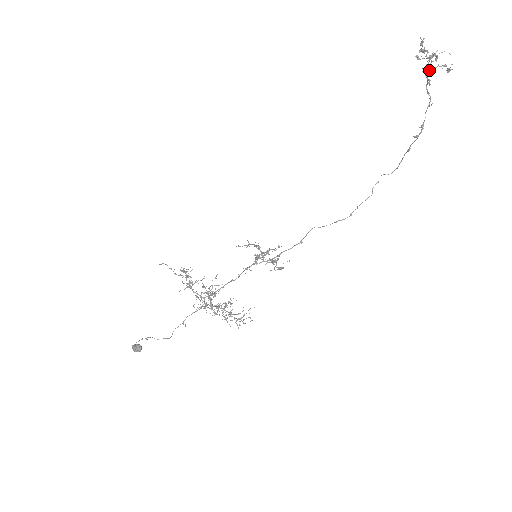
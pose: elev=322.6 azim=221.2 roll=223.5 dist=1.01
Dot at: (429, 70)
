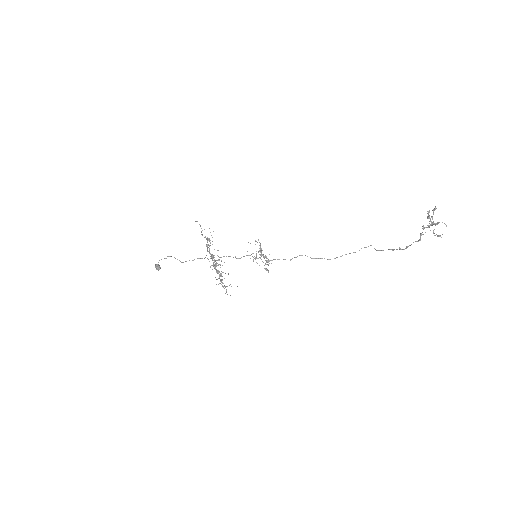
Dot at: (429, 226)
